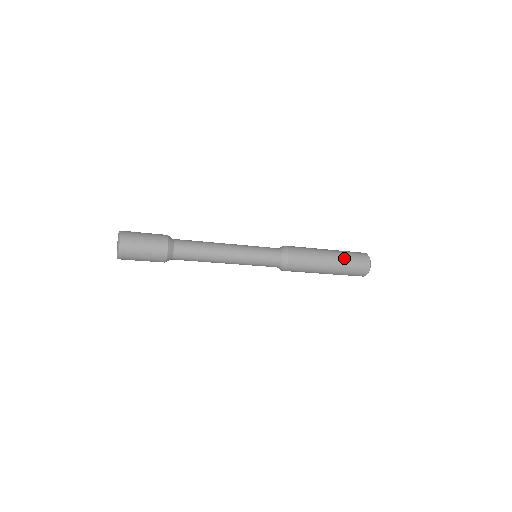
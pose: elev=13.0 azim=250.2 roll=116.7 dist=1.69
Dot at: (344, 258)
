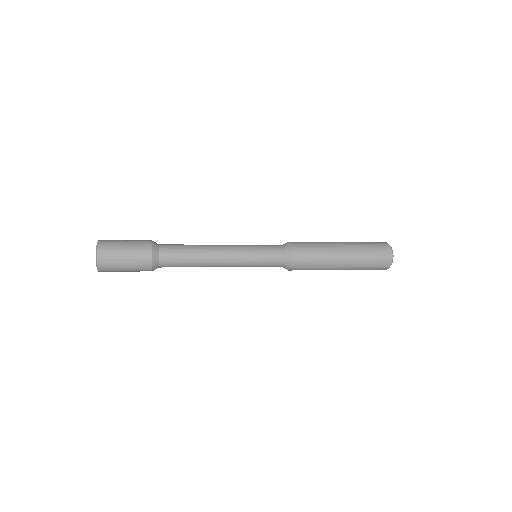
Dot at: (360, 258)
